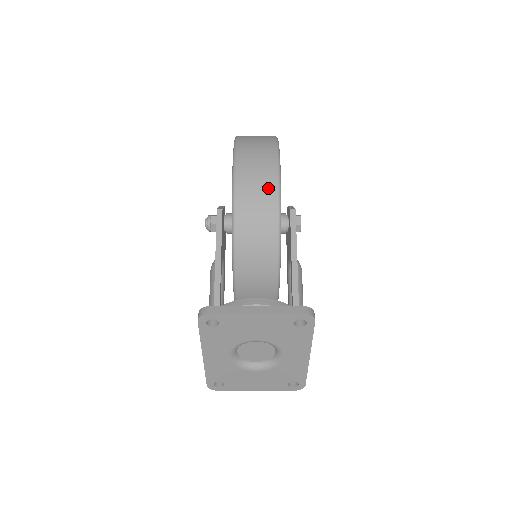
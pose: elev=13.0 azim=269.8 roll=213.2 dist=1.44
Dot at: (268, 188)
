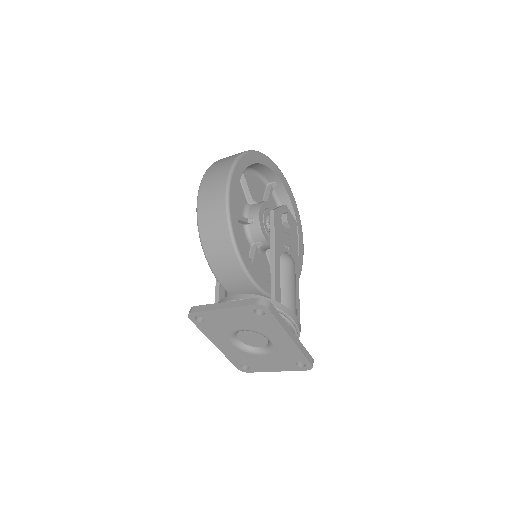
Dot at: (219, 204)
